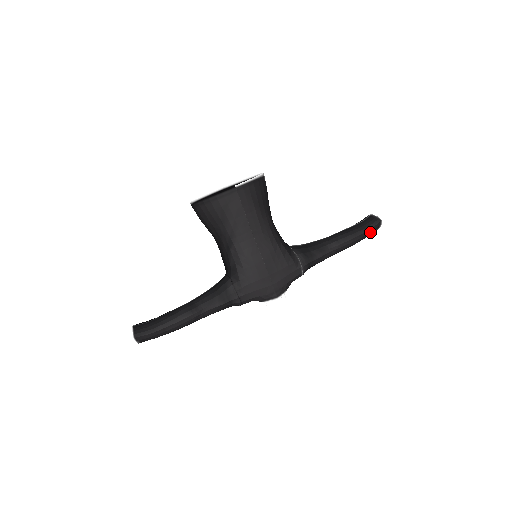
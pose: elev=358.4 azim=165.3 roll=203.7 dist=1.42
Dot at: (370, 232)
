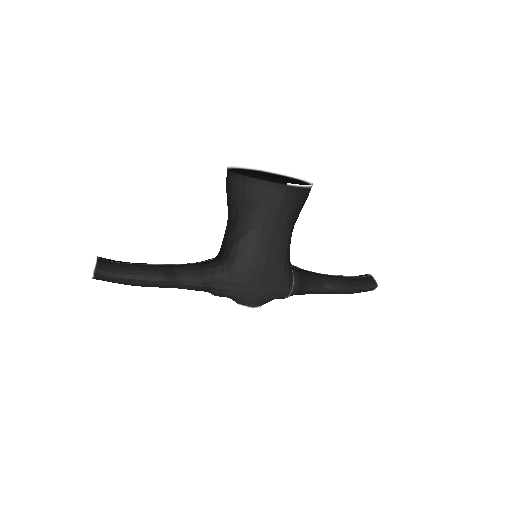
Dot at: (362, 291)
